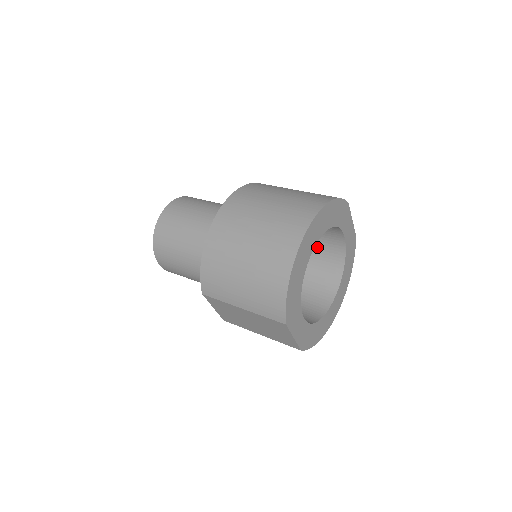
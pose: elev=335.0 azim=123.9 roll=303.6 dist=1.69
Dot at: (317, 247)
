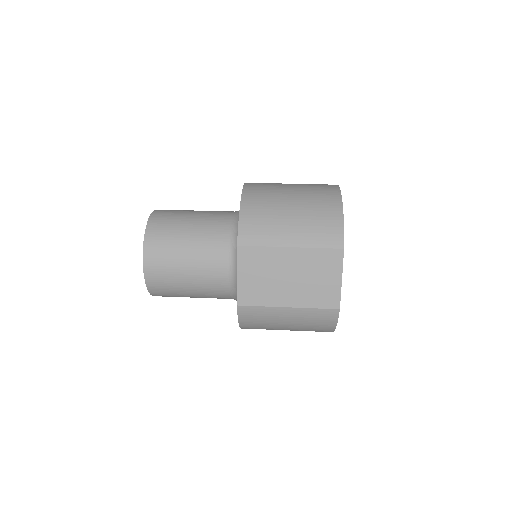
Dot at: occluded
